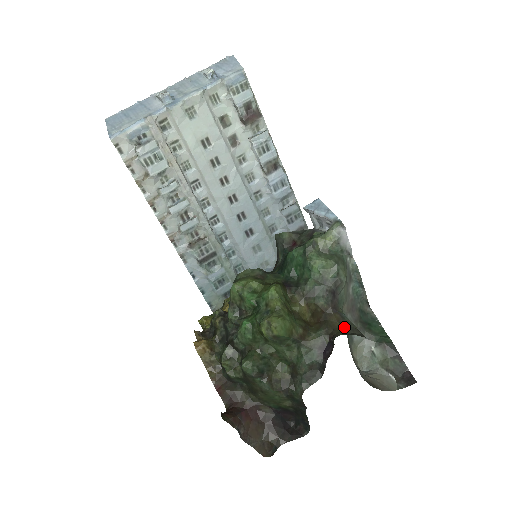
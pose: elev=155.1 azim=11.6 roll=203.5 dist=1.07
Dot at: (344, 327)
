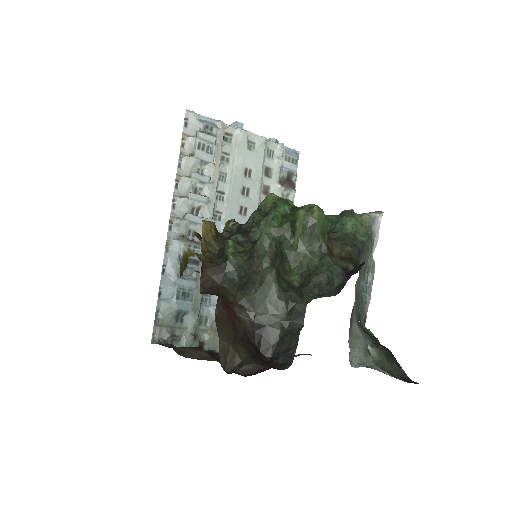
Dot at: occluded
